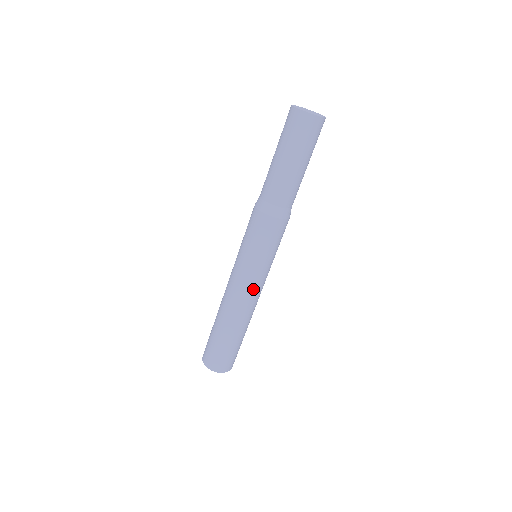
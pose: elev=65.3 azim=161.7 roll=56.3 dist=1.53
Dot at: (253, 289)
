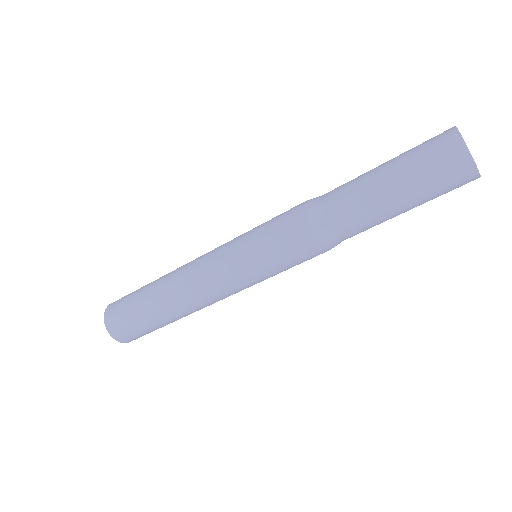
Dot at: (214, 279)
